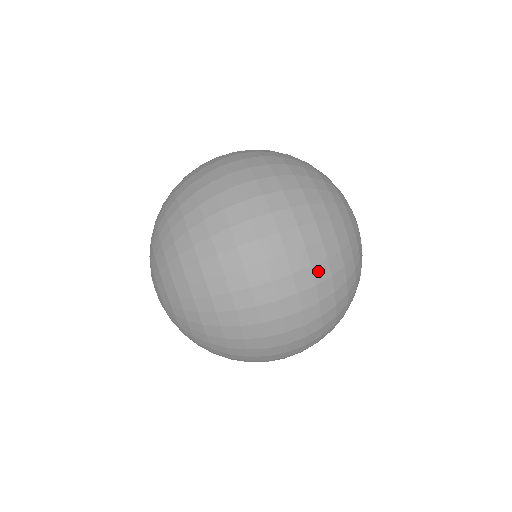
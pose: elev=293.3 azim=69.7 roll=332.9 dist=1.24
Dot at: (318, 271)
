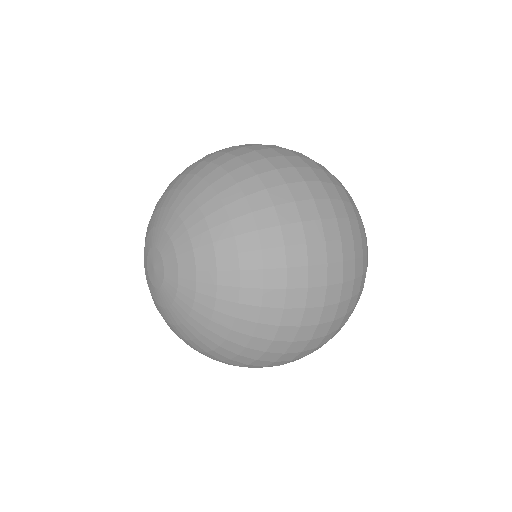
Dot at: (330, 177)
